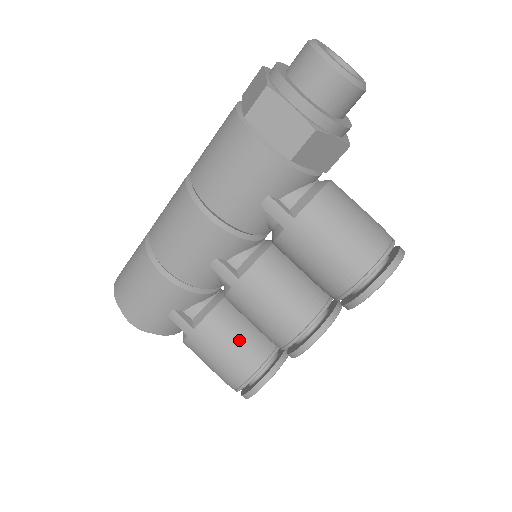
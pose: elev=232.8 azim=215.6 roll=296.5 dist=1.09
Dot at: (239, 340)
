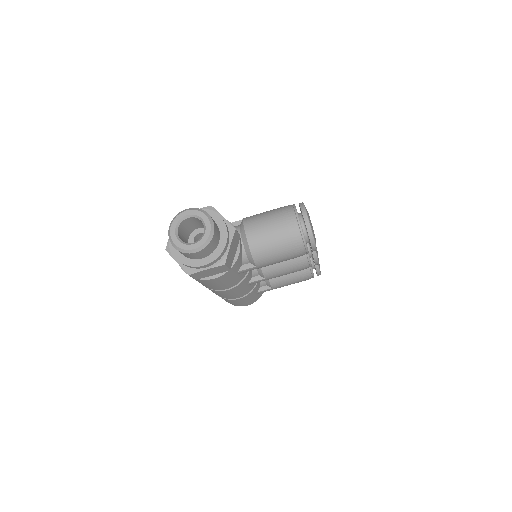
Dot at: (291, 274)
